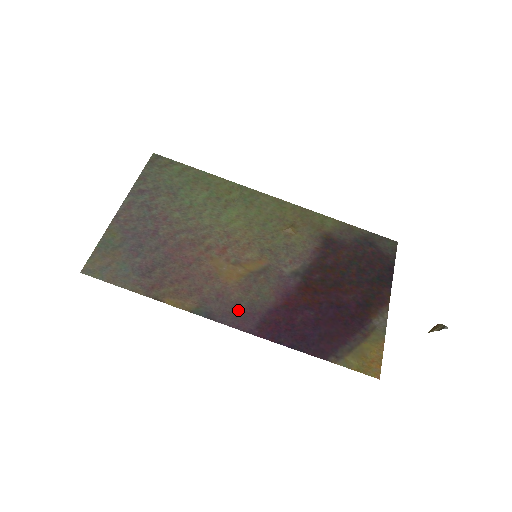
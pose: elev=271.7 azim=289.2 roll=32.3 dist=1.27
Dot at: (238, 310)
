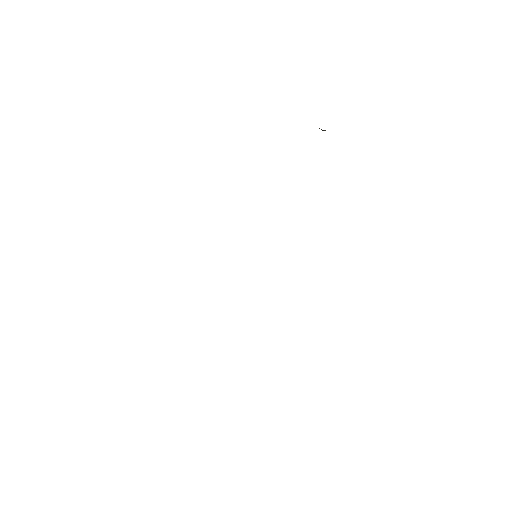
Dot at: occluded
